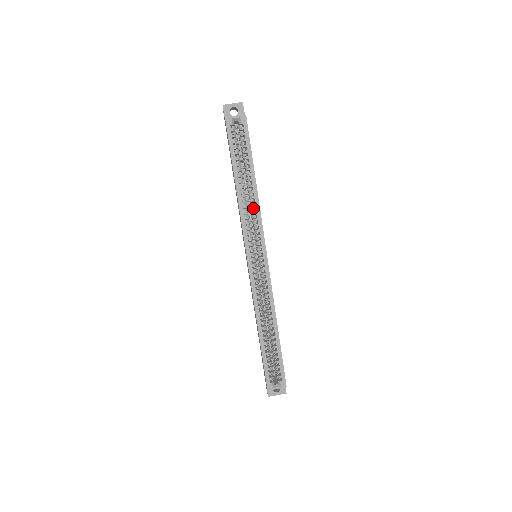
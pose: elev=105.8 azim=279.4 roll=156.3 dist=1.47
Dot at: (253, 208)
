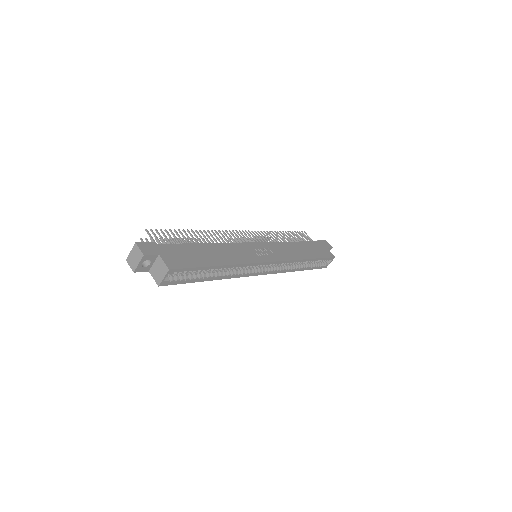
Dot at: occluded
